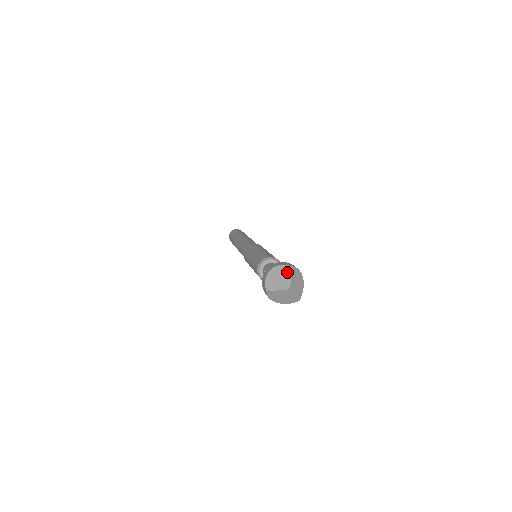
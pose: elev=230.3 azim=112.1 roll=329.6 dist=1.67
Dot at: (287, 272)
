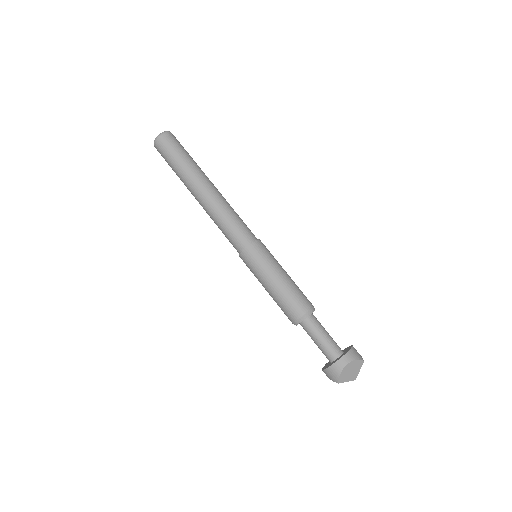
Dot at: (359, 366)
